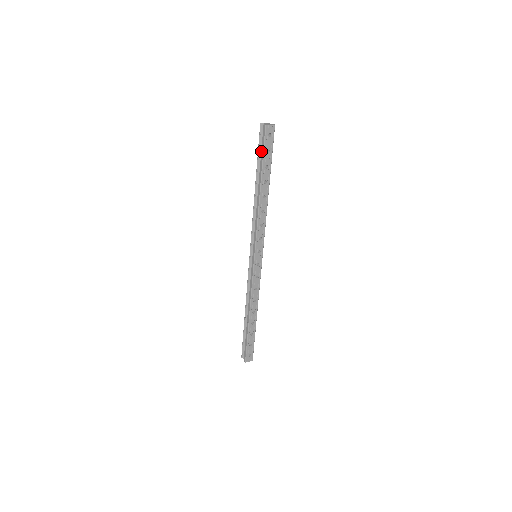
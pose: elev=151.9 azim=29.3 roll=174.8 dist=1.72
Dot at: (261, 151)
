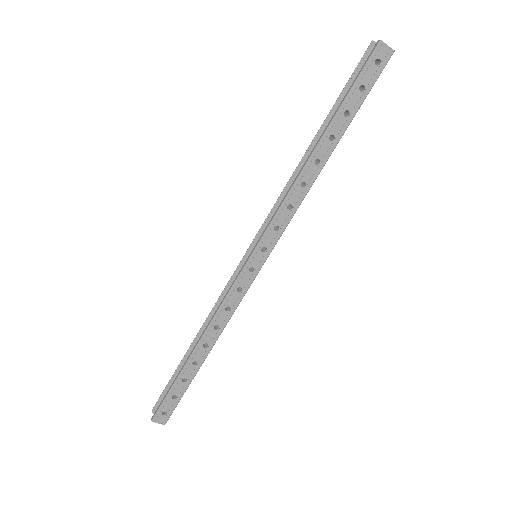
Dot at: (350, 86)
